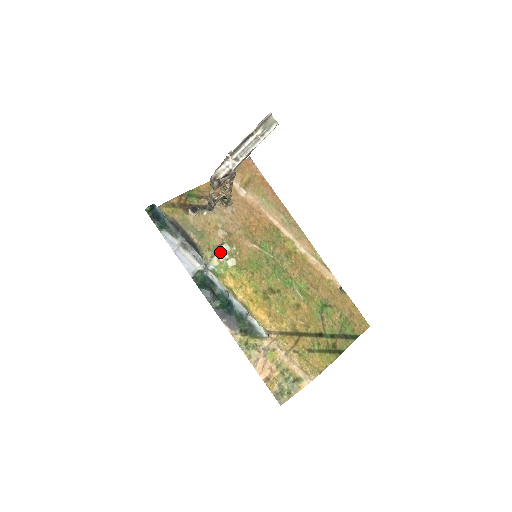
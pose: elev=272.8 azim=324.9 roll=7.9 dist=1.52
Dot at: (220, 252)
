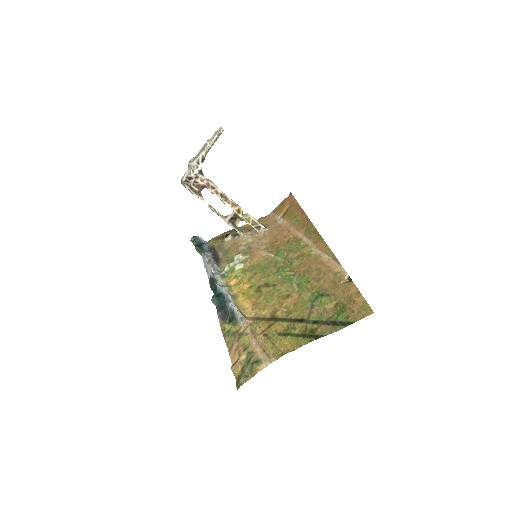
Dot at: (233, 260)
